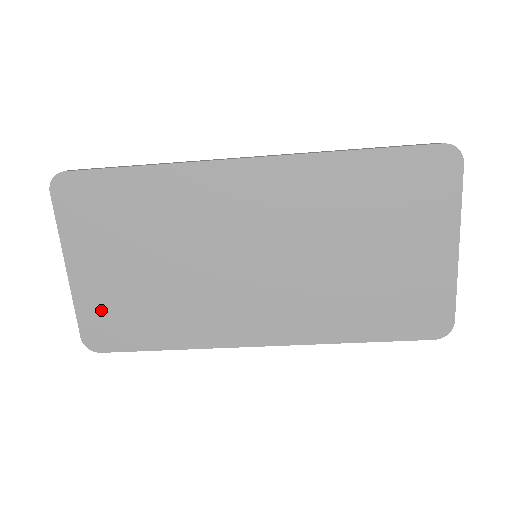
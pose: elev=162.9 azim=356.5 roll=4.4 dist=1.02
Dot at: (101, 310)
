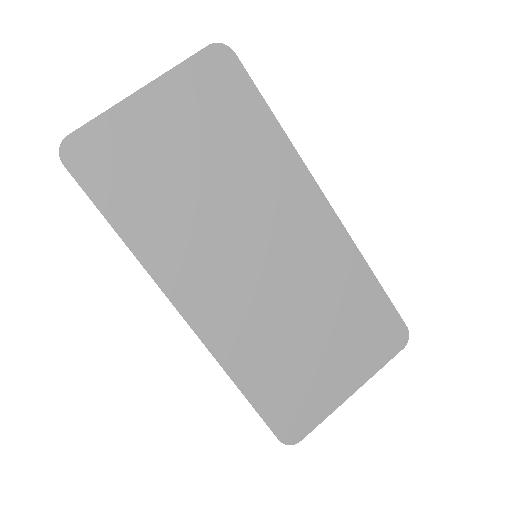
Dot at: (117, 143)
